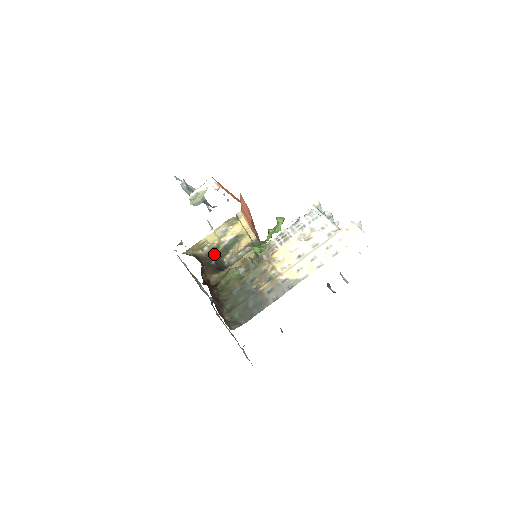
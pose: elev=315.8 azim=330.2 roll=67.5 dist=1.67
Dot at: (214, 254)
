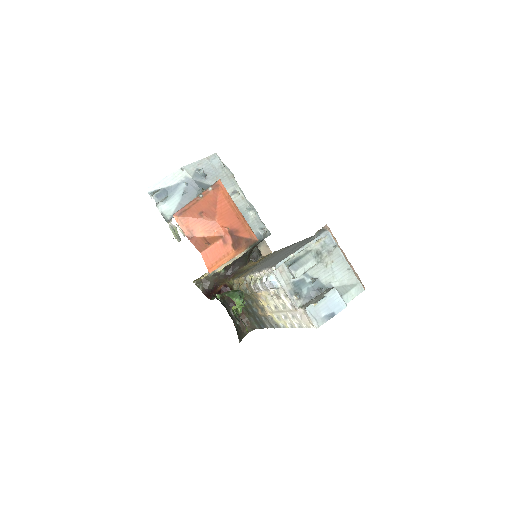
Dot at: occluded
